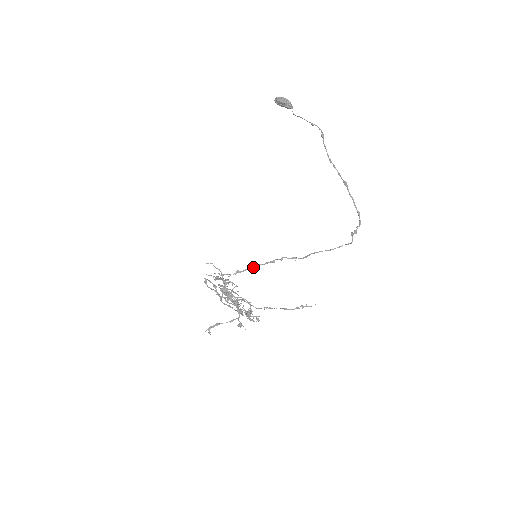
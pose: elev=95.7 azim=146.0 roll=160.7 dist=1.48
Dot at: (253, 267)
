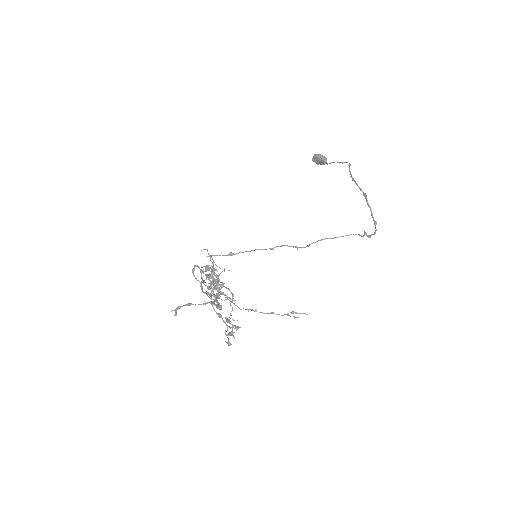
Dot at: (249, 251)
